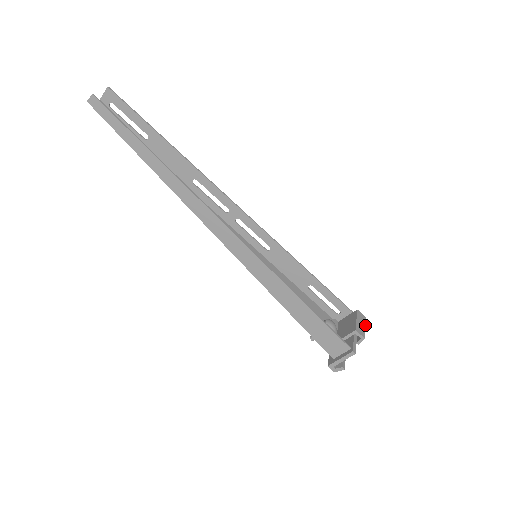
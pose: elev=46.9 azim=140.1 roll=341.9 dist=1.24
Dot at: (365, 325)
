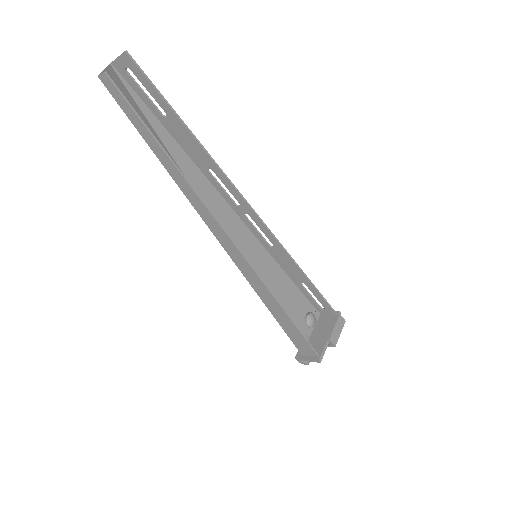
Dot at: (341, 330)
